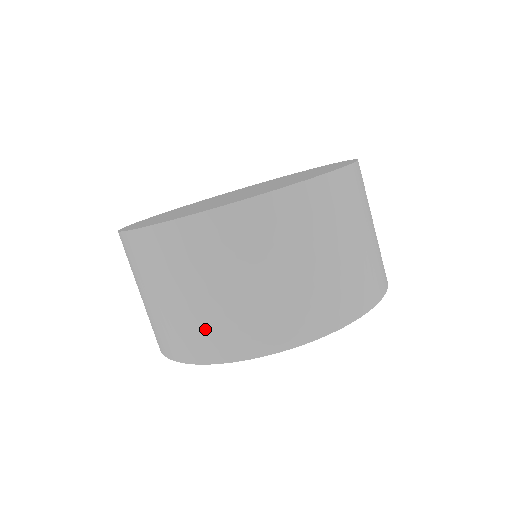
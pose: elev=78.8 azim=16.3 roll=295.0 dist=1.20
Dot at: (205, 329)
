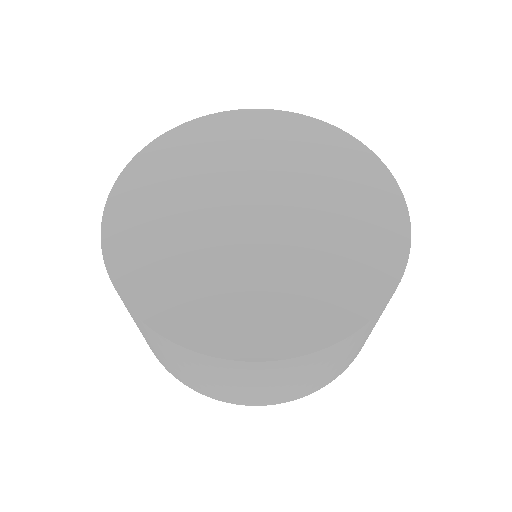
Dot at: (263, 397)
